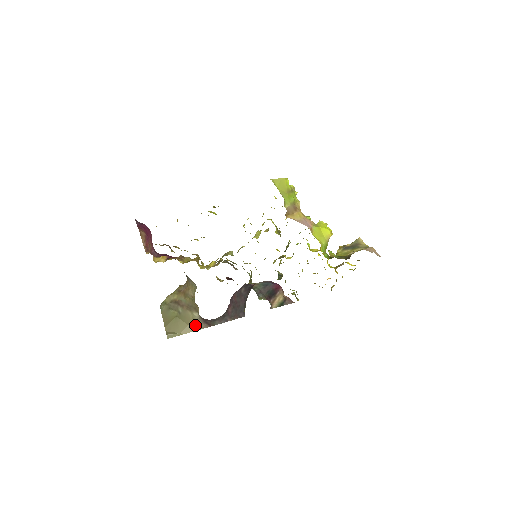
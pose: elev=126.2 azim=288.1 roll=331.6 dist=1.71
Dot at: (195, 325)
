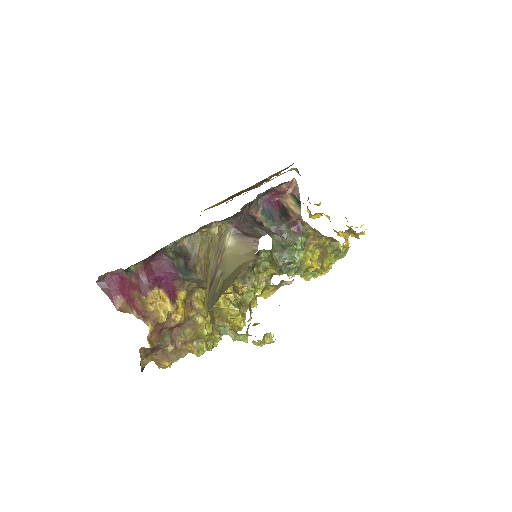
Dot at: (246, 255)
